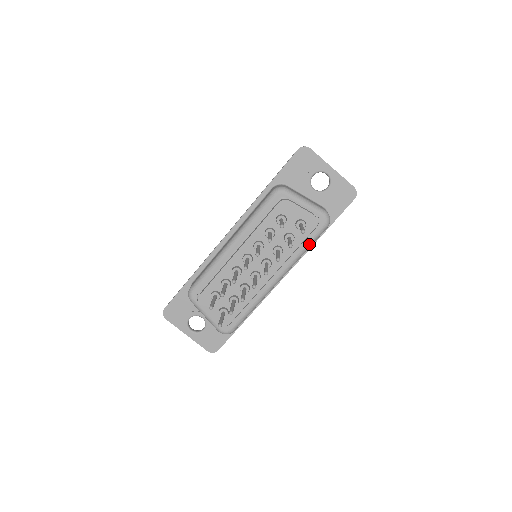
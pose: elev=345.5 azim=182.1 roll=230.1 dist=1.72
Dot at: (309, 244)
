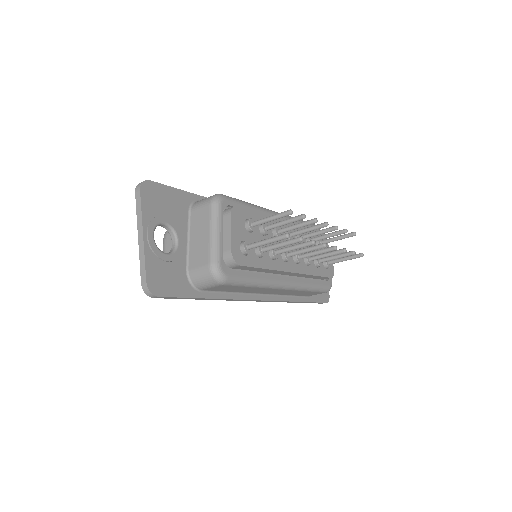
Dot at: (317, 287)
